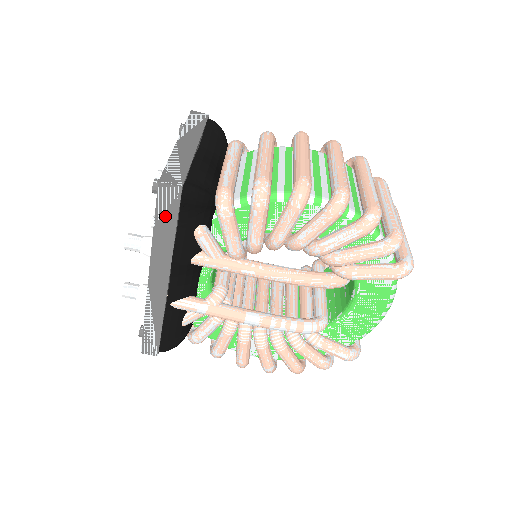
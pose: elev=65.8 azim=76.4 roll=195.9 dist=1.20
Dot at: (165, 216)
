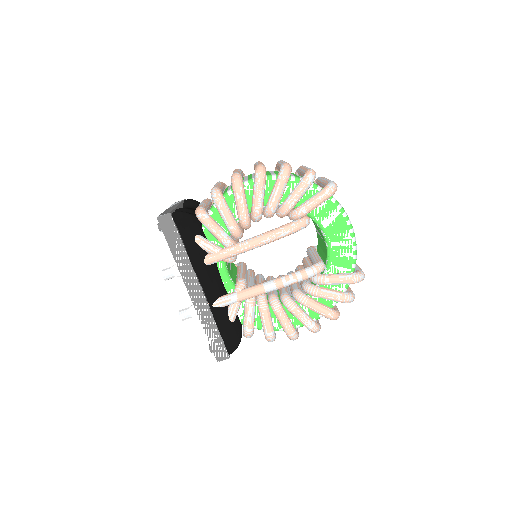
Dot at: (172, 237)
